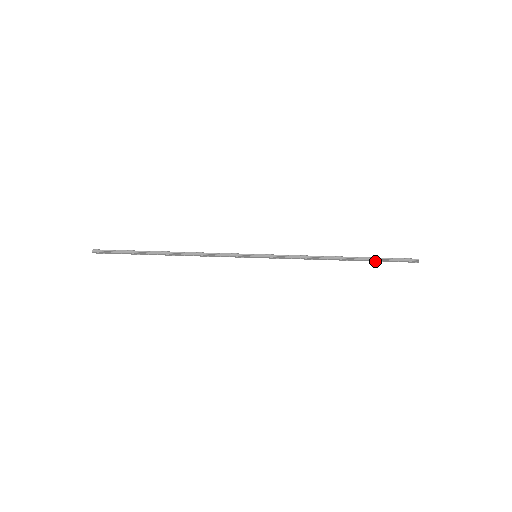
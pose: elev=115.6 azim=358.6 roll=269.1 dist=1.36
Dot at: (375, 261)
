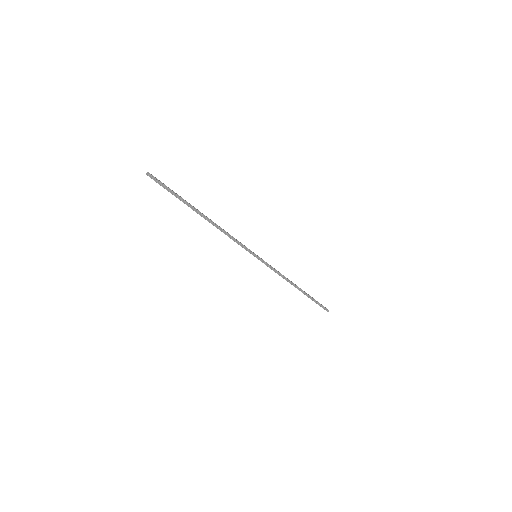
Dot at: (310, 298)
